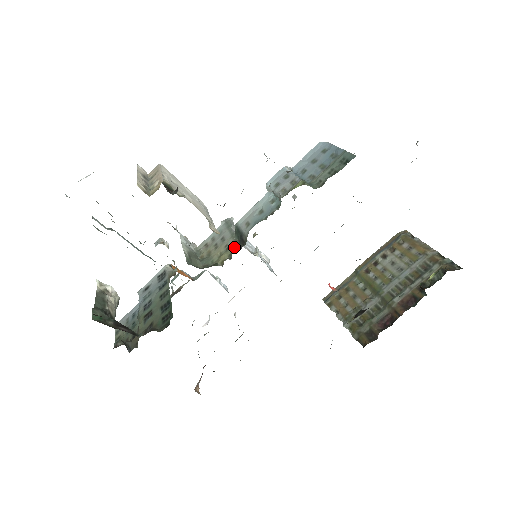
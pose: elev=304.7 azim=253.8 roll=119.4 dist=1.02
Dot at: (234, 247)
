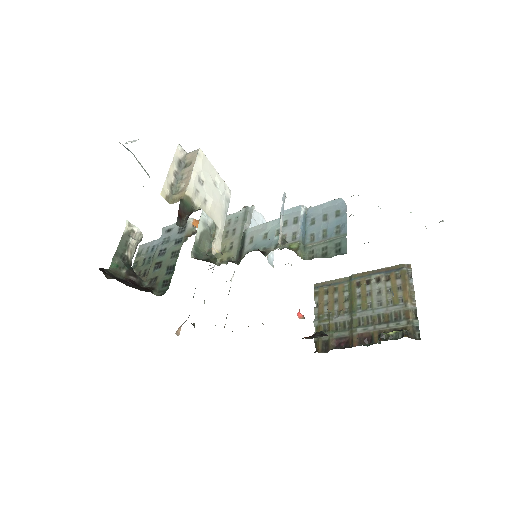
Dot at: (235, 253)
